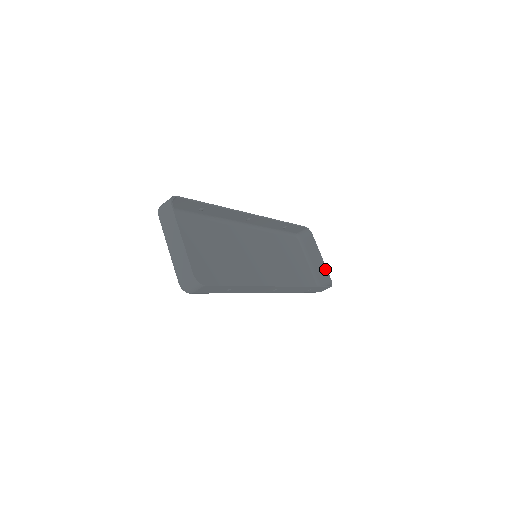
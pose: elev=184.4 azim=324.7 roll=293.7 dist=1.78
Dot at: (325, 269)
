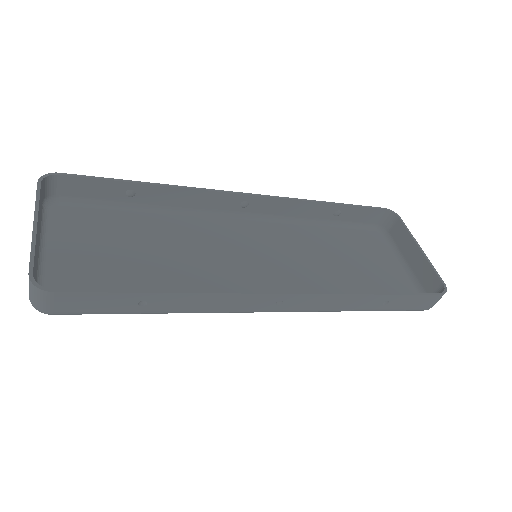
Dot at: (430, 267)
